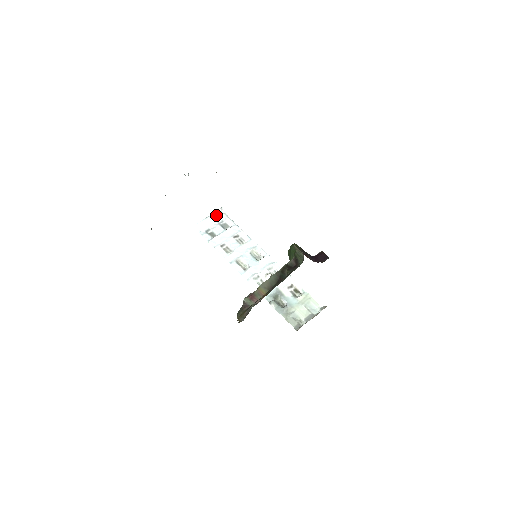
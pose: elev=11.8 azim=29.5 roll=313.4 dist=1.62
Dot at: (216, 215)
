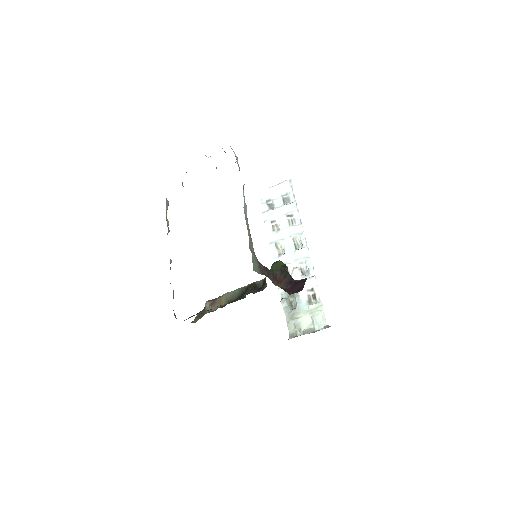
Dot at: (282, 186)
